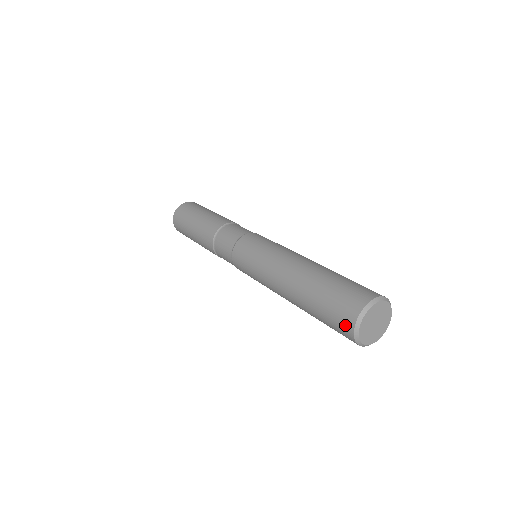
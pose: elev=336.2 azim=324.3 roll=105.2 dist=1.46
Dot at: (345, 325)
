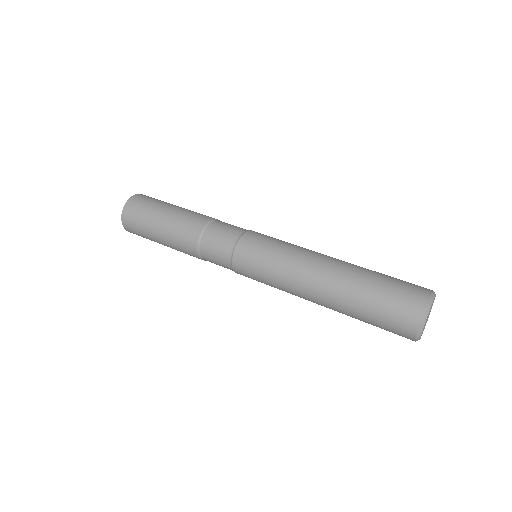
Dot at: (414, 303)
